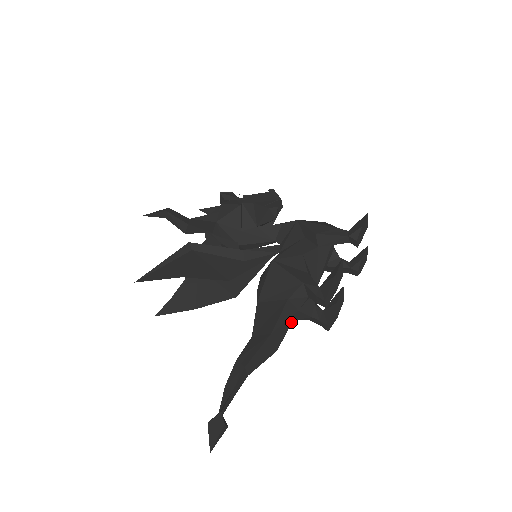
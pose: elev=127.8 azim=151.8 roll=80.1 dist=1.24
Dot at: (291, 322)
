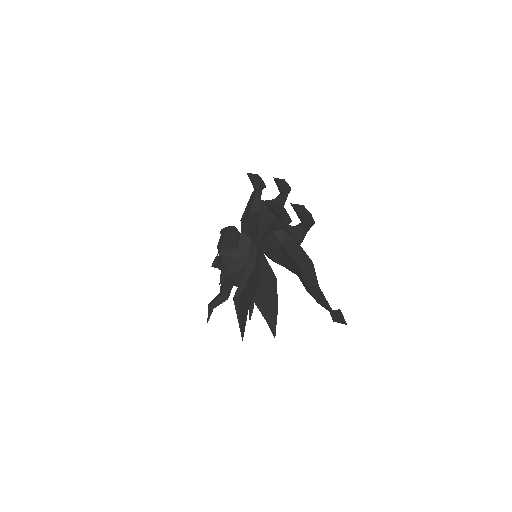
Dot at: (298, 247)
